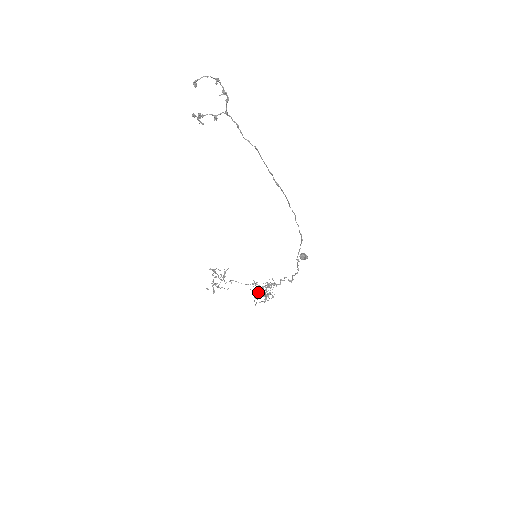
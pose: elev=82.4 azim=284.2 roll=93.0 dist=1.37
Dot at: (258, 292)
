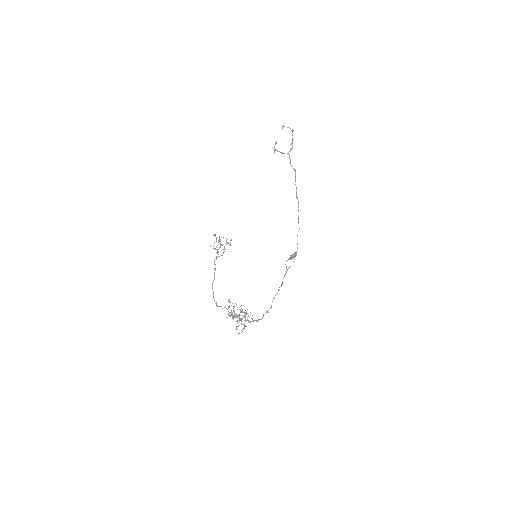
Dot at: (234, 316)
